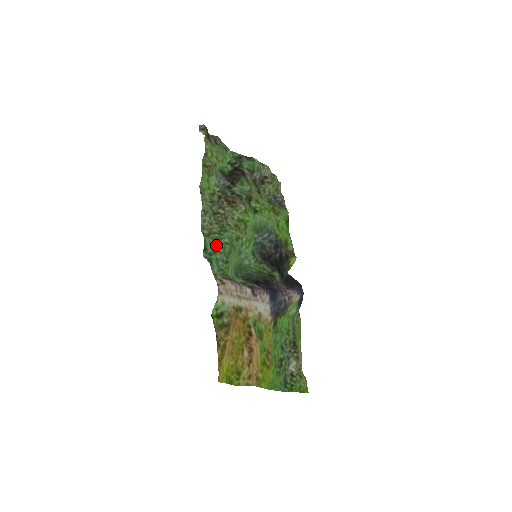
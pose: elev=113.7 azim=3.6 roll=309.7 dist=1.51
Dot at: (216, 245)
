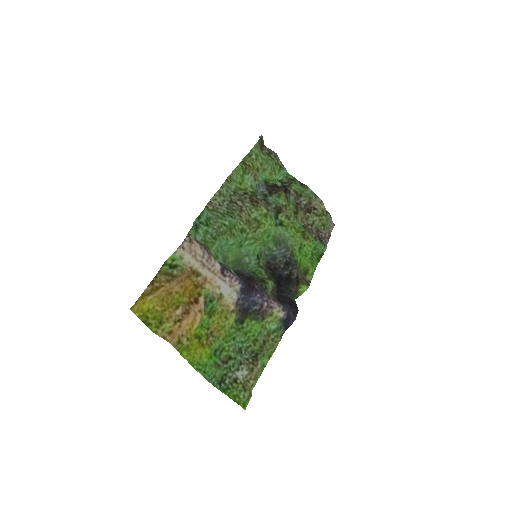
Dot at: (213, 220)
